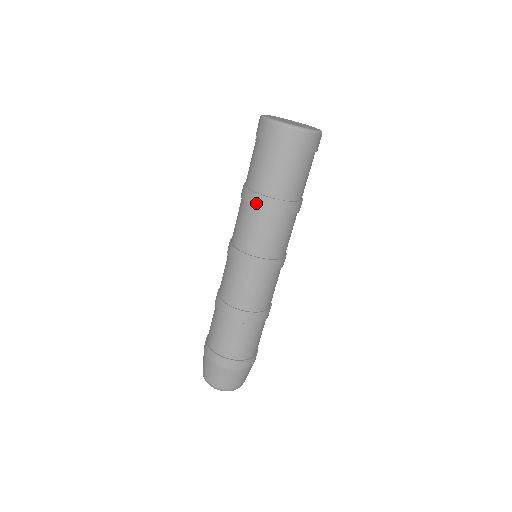
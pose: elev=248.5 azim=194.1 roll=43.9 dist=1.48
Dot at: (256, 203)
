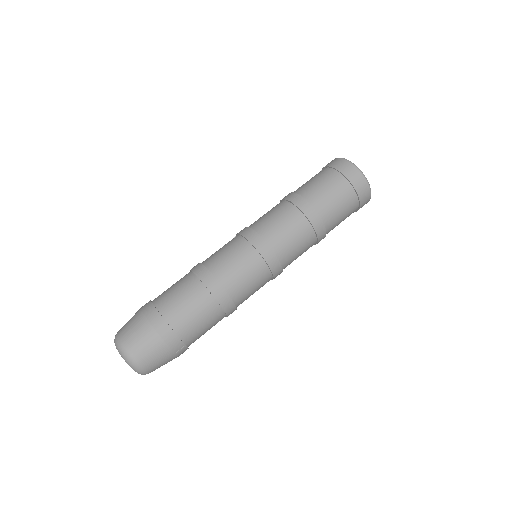
Dot at: (296, 202)
